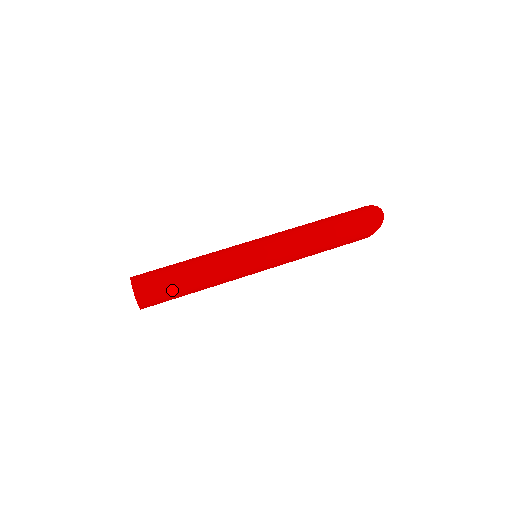
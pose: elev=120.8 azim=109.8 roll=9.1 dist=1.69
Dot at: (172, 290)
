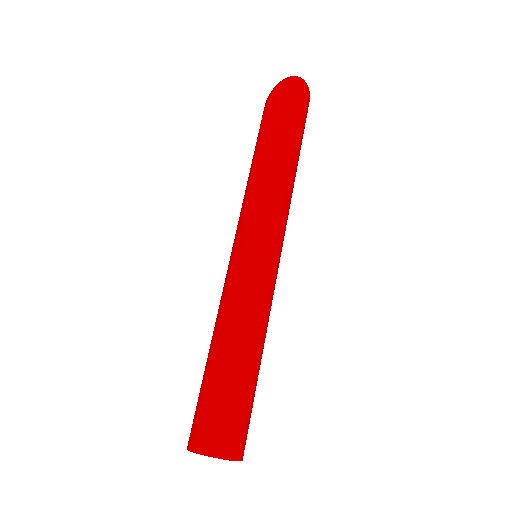
Dot at: (252, 399)
